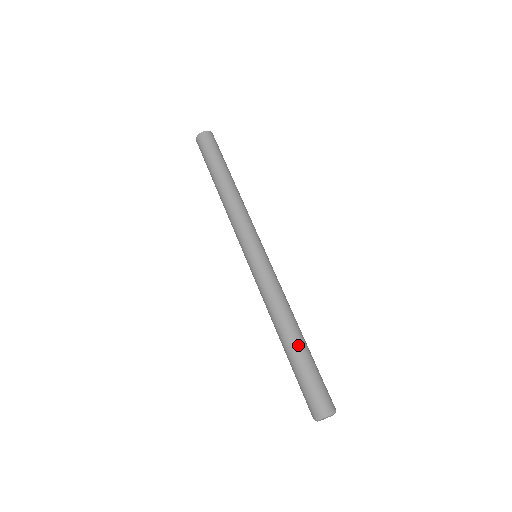
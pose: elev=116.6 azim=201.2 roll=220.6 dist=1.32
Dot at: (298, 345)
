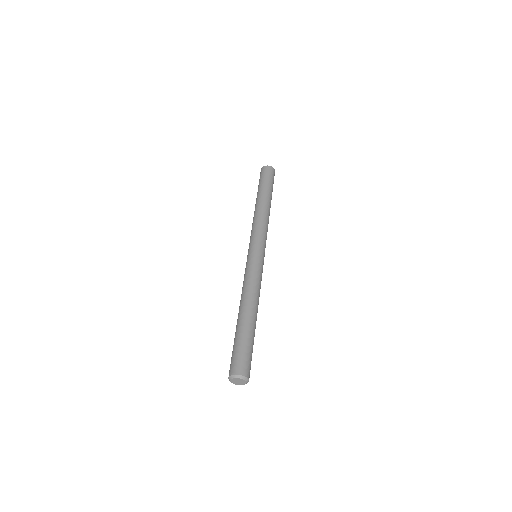
Dot at: (250, 322)
